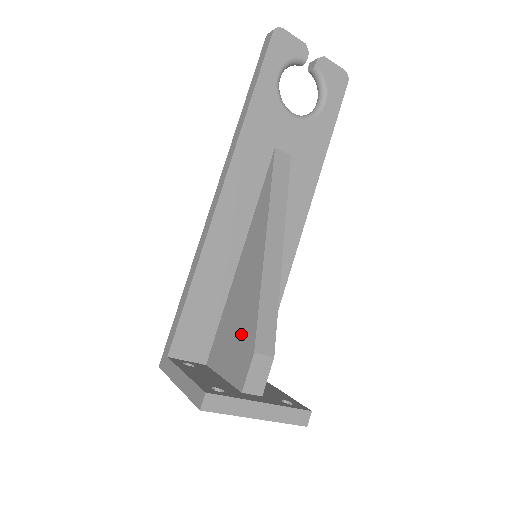
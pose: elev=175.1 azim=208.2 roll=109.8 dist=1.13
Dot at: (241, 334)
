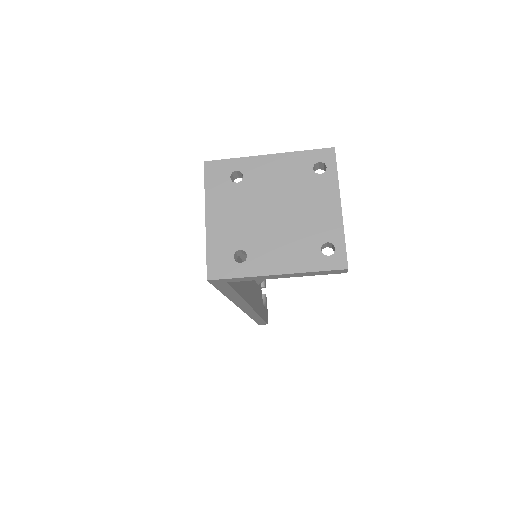
Dot at: occluded
